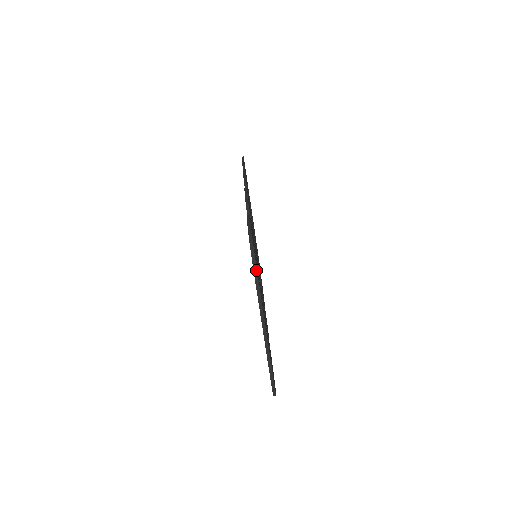
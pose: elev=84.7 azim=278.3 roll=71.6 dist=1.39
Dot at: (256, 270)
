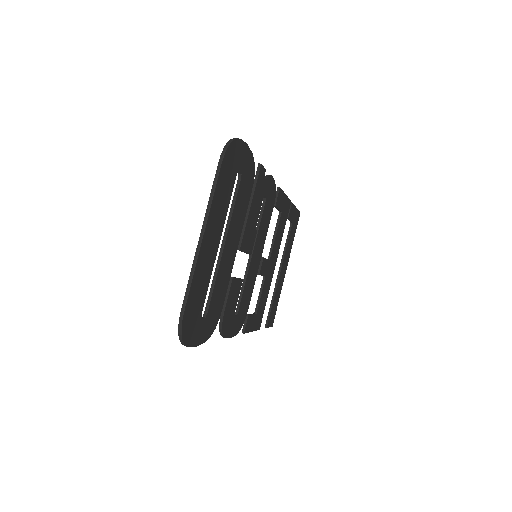
Dot at: (222, 160)
